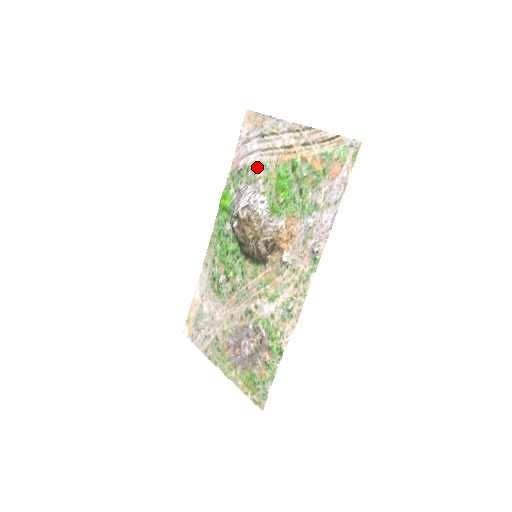
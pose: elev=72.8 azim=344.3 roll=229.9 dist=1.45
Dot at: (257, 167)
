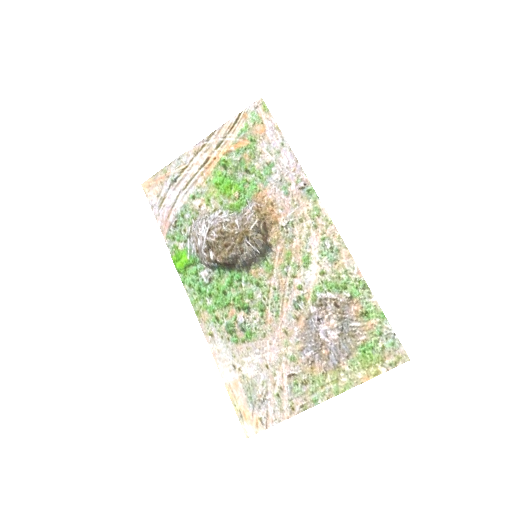
Dot at: (190, 203)
